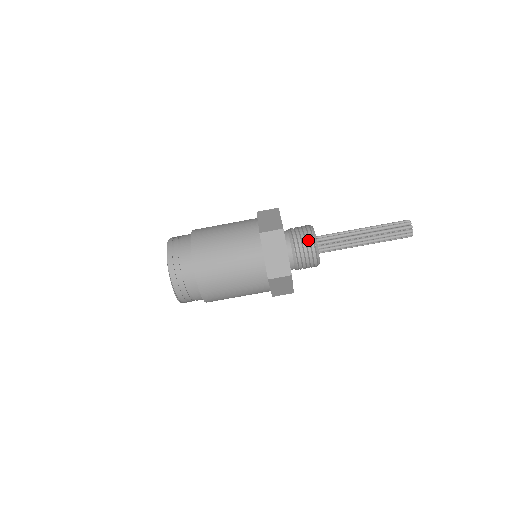
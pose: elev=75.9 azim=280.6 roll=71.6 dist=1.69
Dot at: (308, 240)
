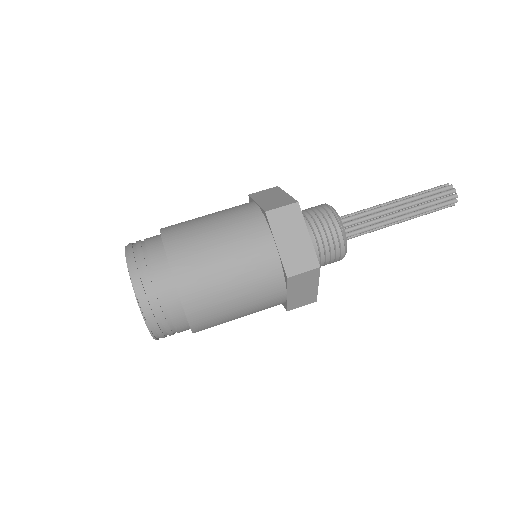
Dot at: (330, 219)
